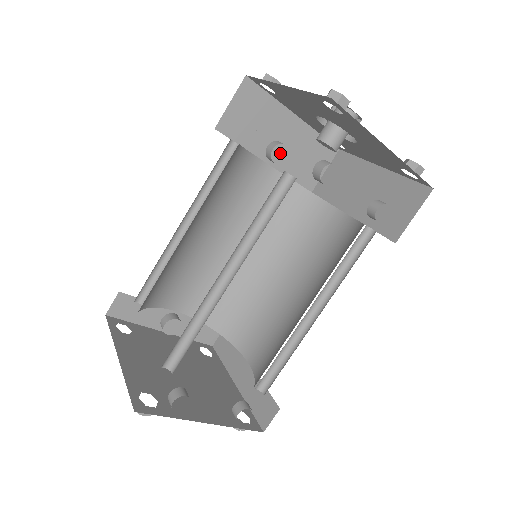
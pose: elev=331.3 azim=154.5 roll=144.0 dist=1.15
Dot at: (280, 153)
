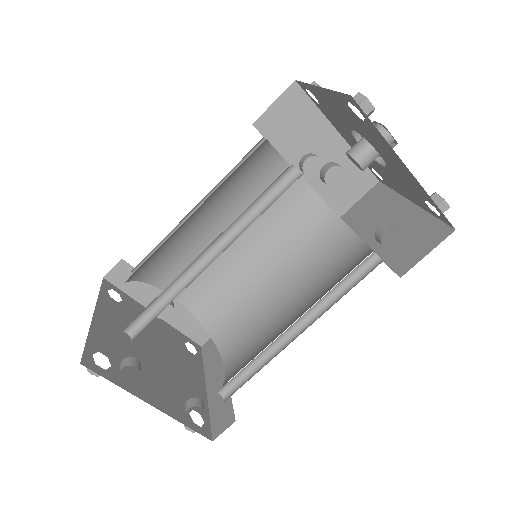
Dot at: (313, 166)
